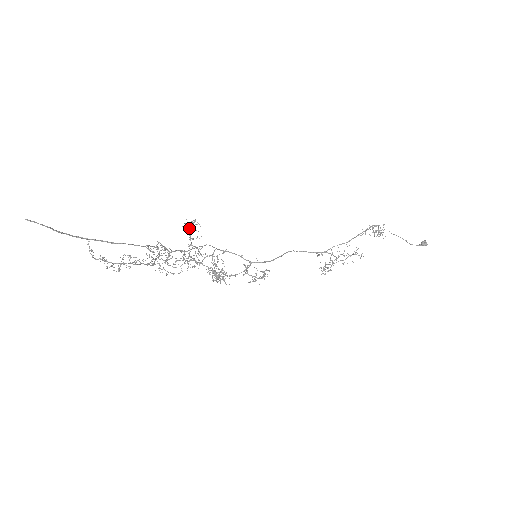
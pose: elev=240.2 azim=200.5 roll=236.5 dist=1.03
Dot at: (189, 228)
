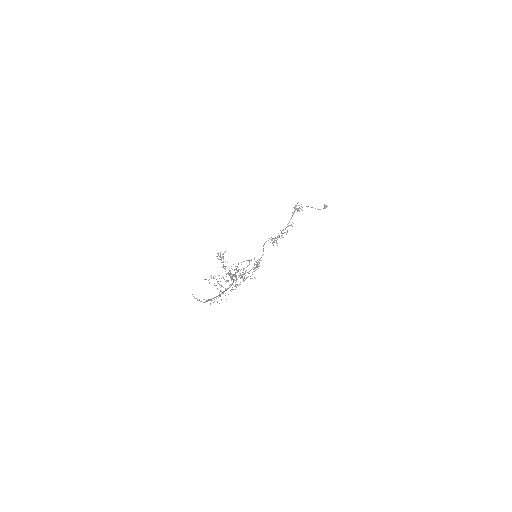
Dot at: occluded
